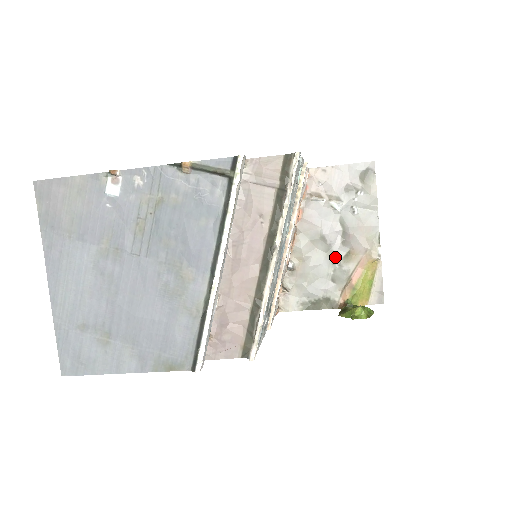
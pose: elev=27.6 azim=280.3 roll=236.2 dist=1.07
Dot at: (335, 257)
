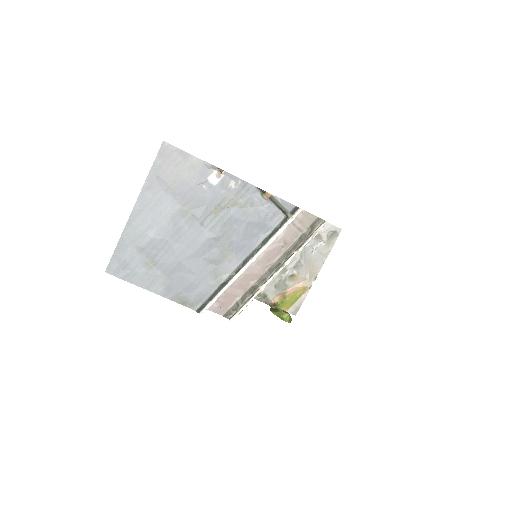
Dot at: (285, 273)
